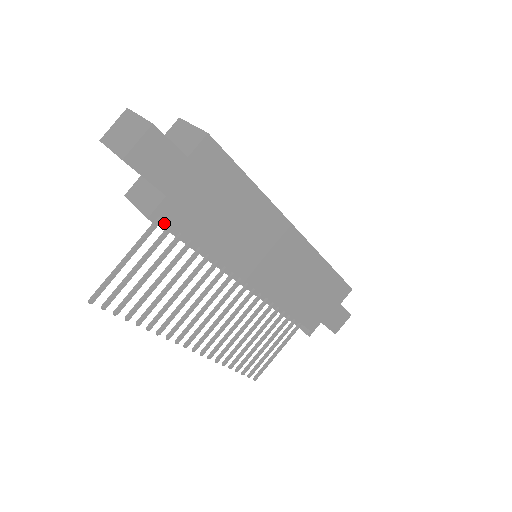
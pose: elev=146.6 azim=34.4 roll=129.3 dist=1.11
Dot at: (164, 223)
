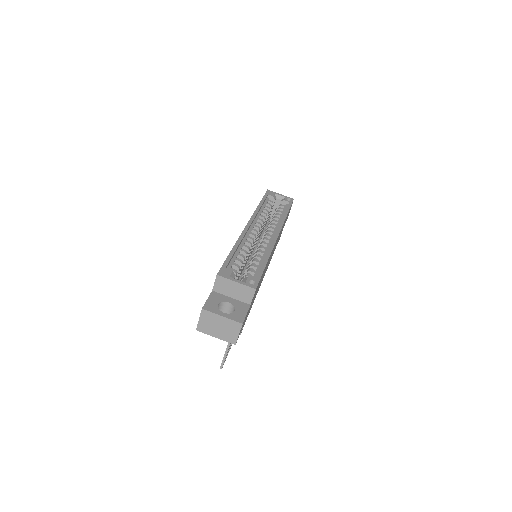
Dot at: occluded
